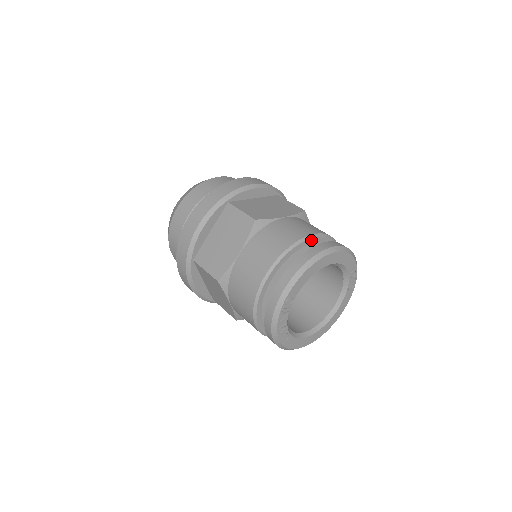
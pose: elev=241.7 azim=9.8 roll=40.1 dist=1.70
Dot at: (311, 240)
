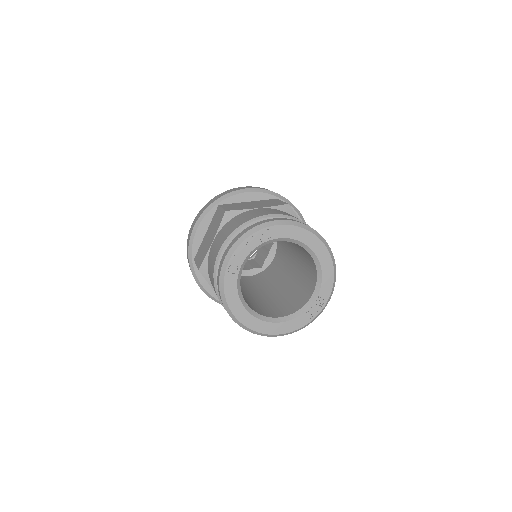
Dot at: occluded
